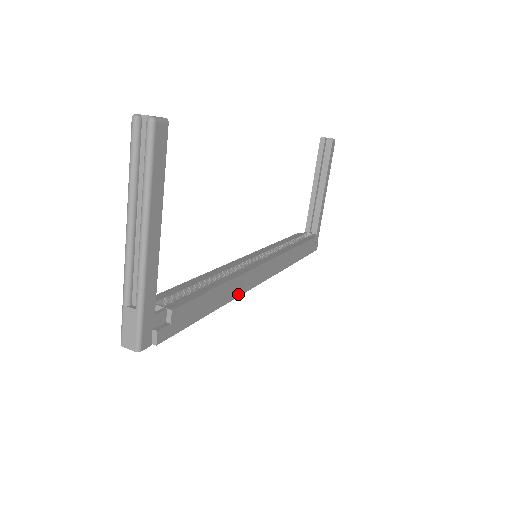
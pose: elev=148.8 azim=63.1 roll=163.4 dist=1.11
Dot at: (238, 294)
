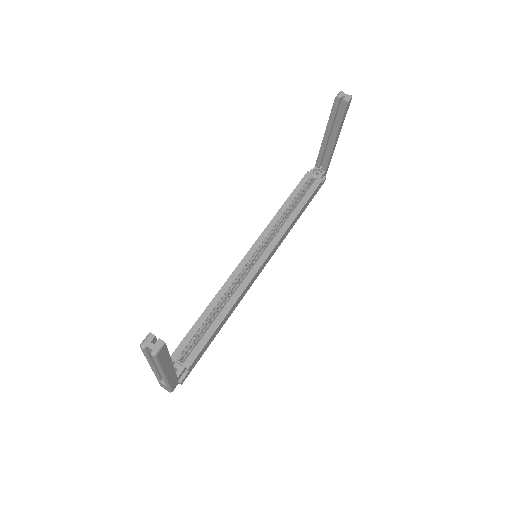
Dot at: (239, 302)
